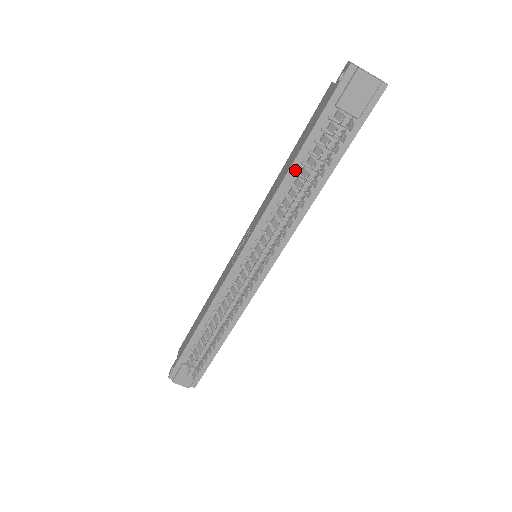
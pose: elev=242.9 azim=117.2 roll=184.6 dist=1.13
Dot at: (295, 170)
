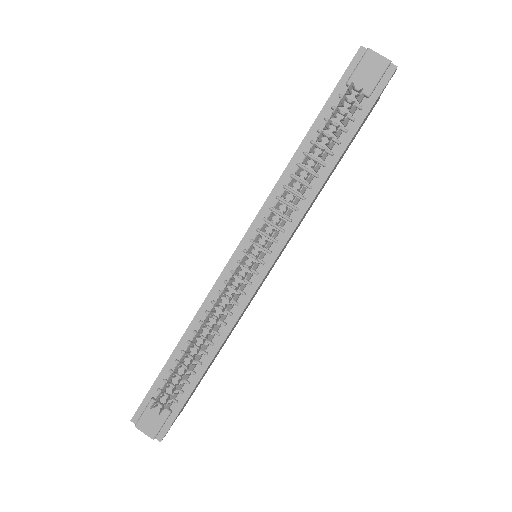
Dot at: (304, 150)
